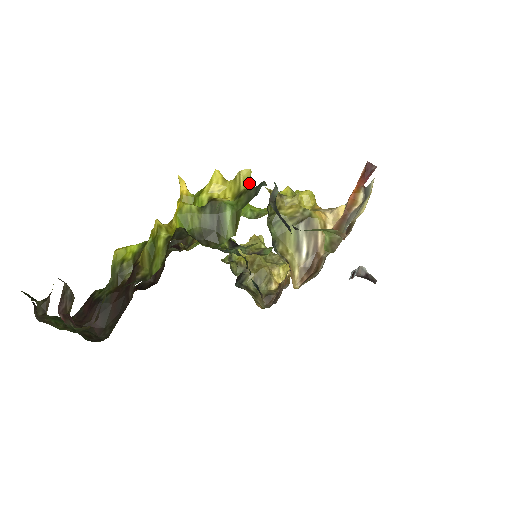
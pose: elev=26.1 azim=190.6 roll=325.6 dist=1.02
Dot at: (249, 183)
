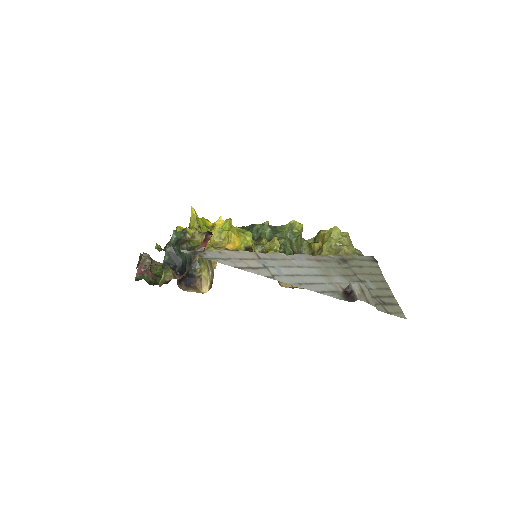
Dot at: (197, 222)
